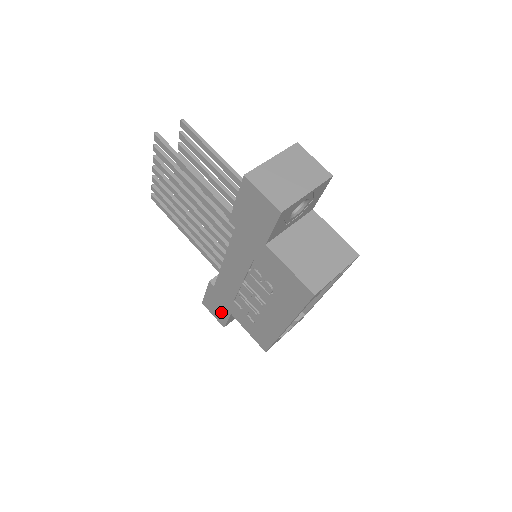
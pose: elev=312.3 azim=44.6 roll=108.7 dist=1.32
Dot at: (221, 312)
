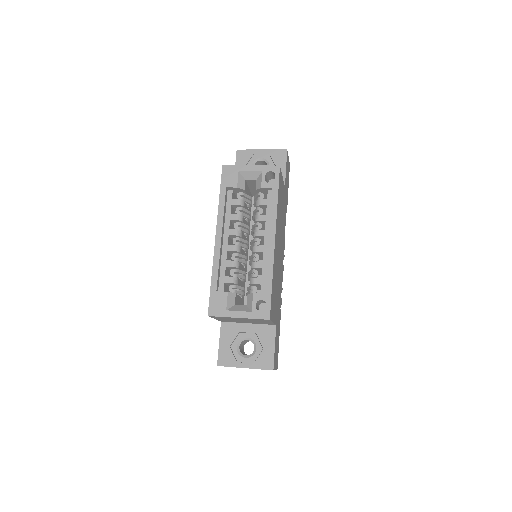
Dot at: occluded
